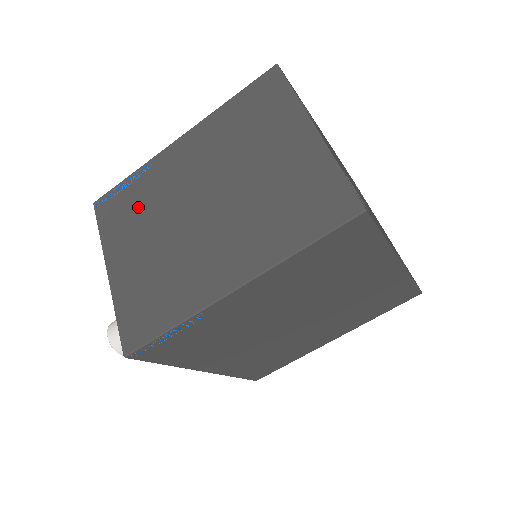
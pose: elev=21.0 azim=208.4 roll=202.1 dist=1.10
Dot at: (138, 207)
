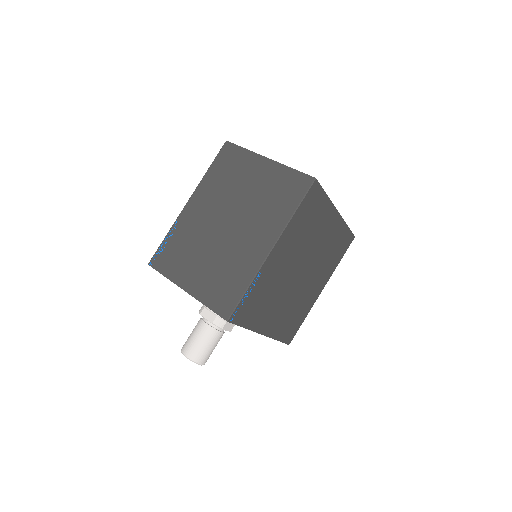
Dot at: (183, 248)
